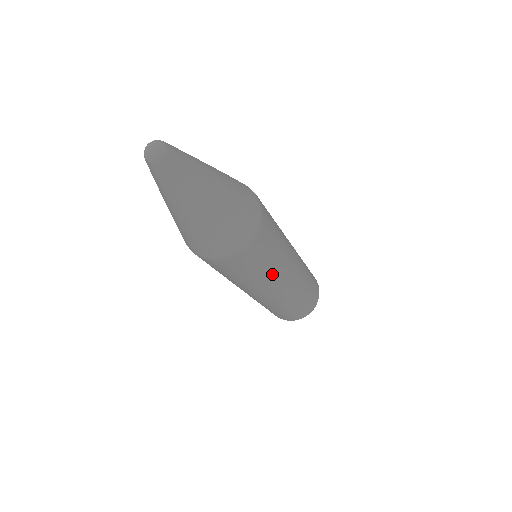
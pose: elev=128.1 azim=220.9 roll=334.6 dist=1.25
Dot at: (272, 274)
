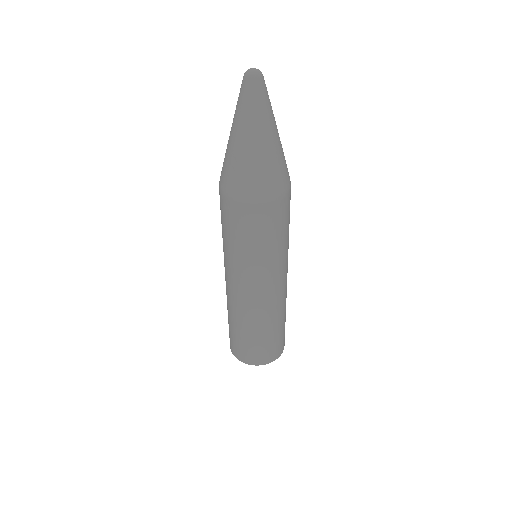
Dot at: (288, 244)
